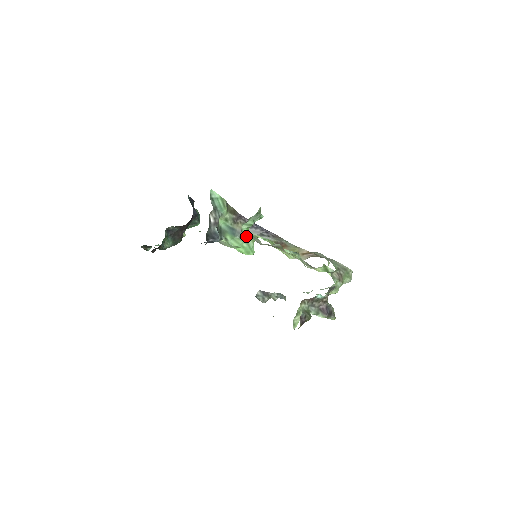
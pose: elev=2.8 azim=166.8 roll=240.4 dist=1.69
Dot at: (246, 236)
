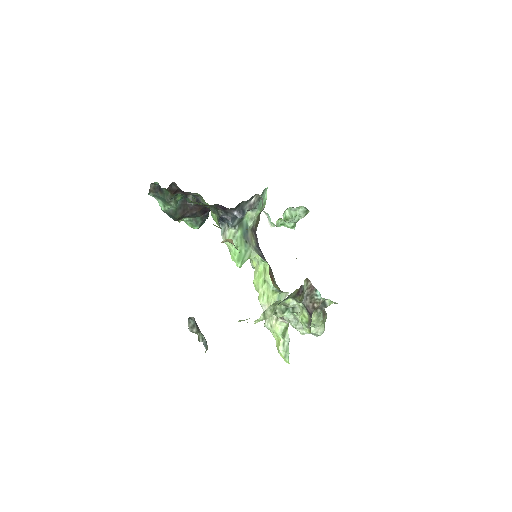
Dot at: (250, 246)
